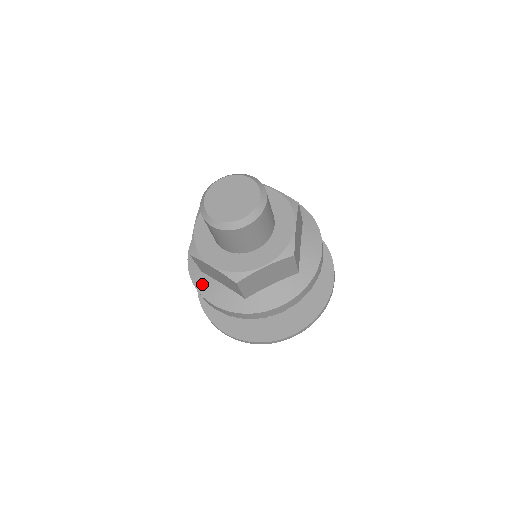
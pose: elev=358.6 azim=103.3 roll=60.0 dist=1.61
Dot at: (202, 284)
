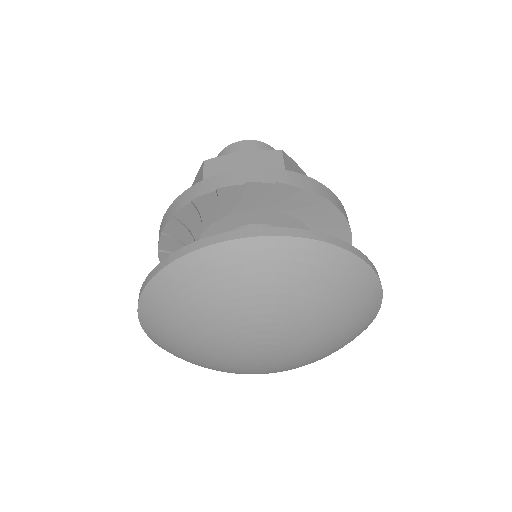
Dot at: occluded
